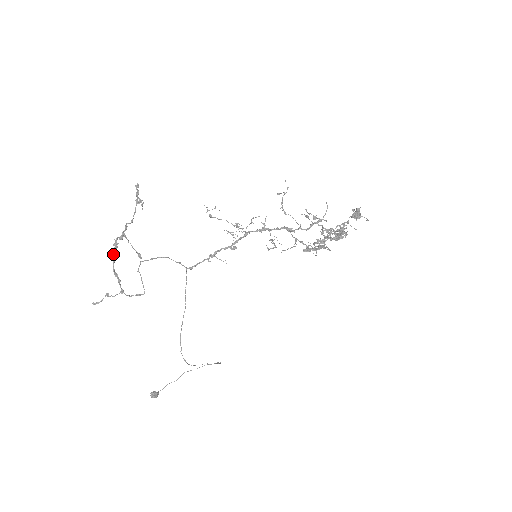
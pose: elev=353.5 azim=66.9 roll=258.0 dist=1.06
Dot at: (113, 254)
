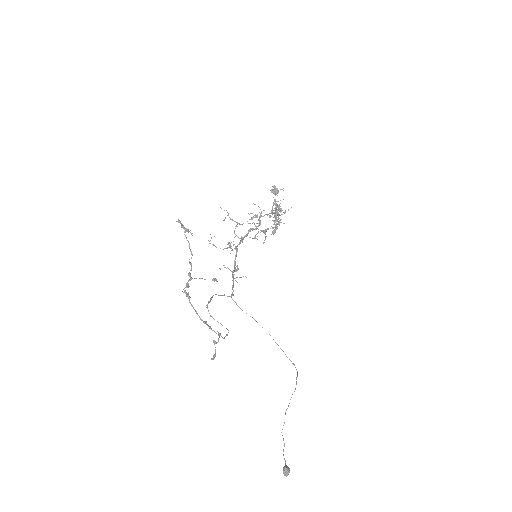
Dot at: (192, 305)
